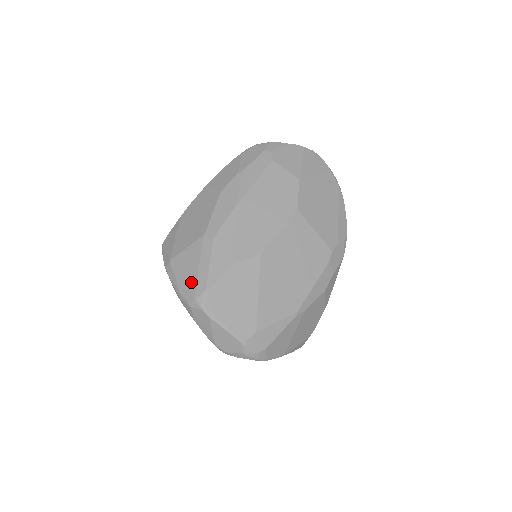
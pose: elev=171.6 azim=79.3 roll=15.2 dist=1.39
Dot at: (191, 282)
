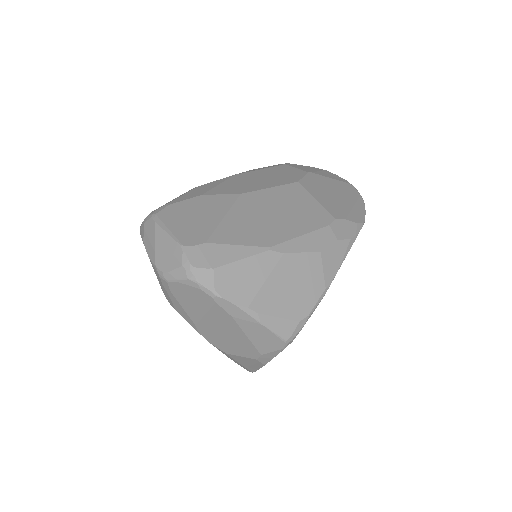
Dot at: occluded
